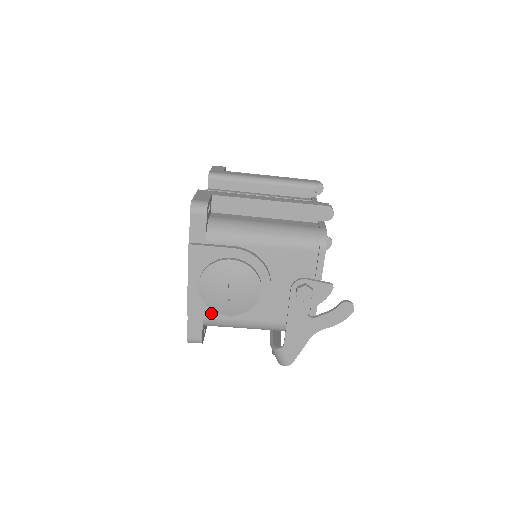
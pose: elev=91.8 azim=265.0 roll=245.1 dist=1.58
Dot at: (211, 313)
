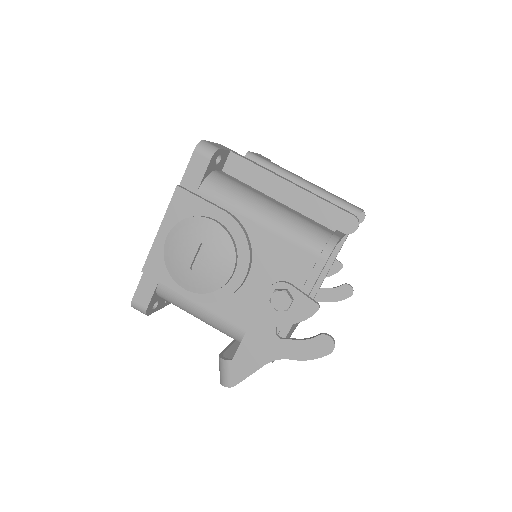
Dot at: (168, 279)
